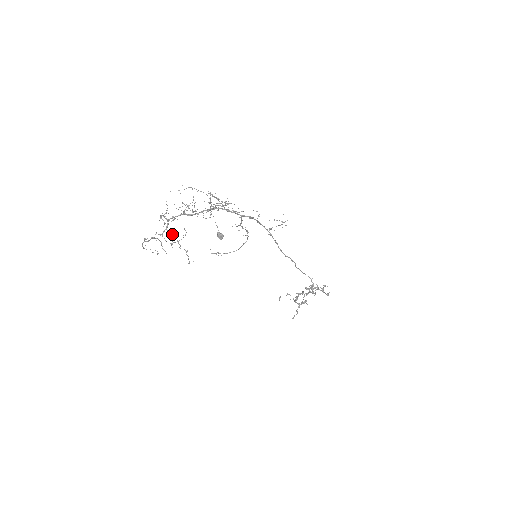
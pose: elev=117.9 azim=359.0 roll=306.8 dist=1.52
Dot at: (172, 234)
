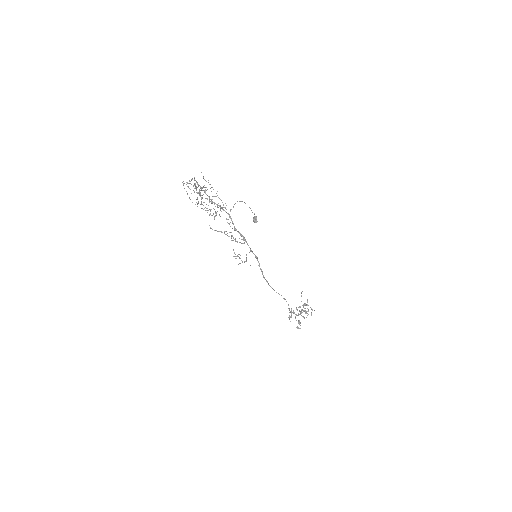
Dot at: occluded
